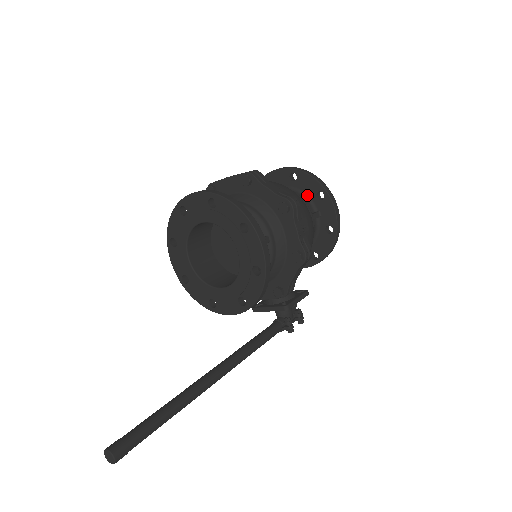
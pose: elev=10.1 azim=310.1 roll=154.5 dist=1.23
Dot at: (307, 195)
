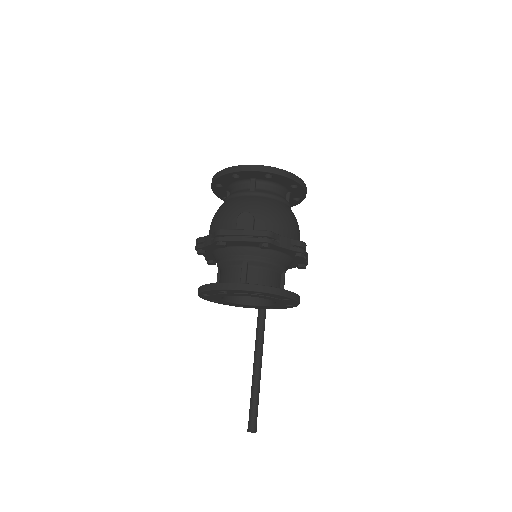
Dot at: (281, 185)
